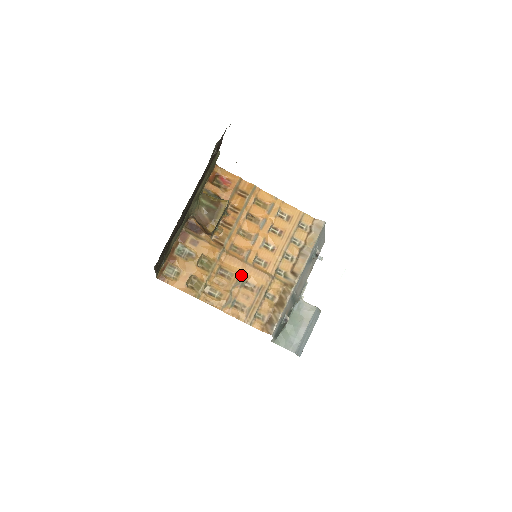
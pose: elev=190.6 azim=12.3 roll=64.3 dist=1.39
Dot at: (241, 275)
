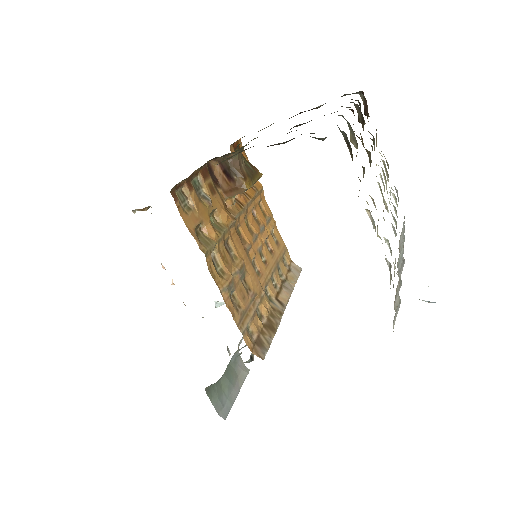
Dot at: (244, 265)
